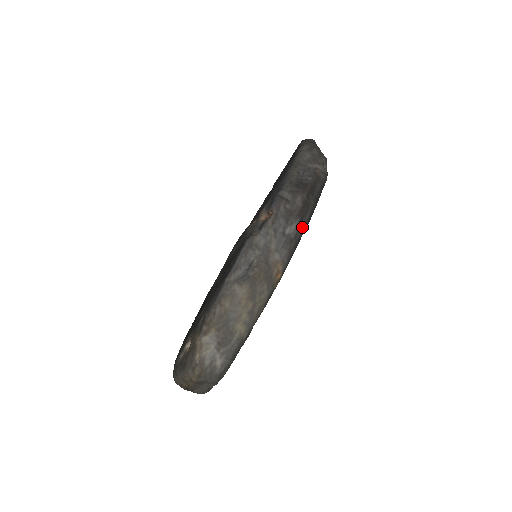
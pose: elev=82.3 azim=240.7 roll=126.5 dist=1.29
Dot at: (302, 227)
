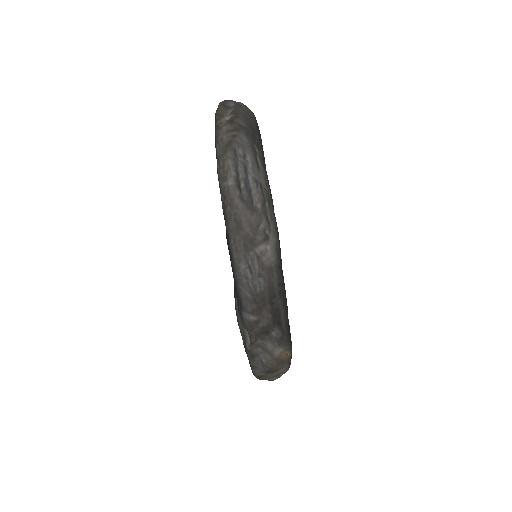
Dot at: (284, 324)
